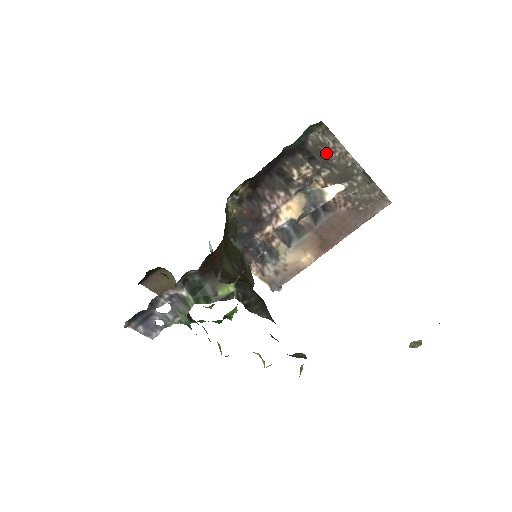
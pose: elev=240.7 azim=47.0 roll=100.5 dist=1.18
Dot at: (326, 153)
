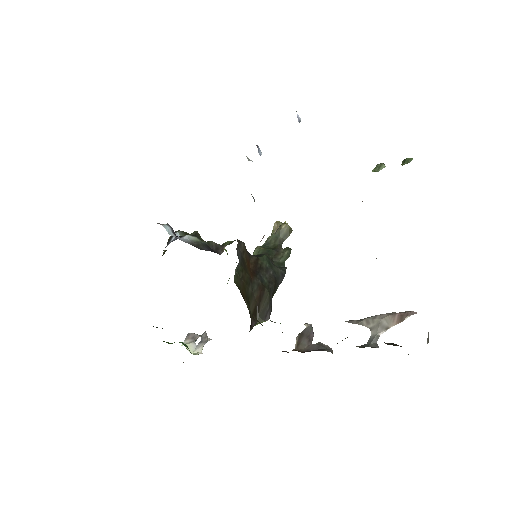
Dot at: occluded
